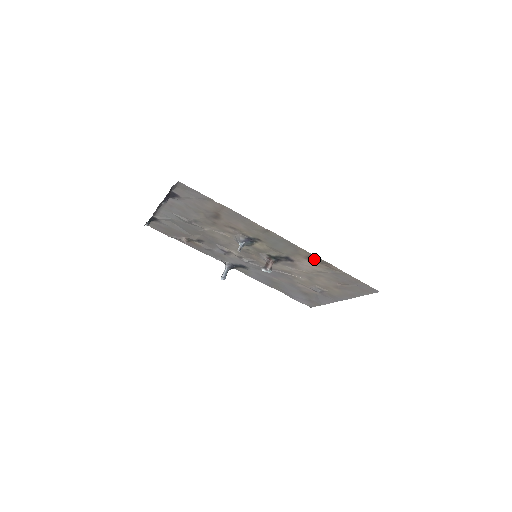
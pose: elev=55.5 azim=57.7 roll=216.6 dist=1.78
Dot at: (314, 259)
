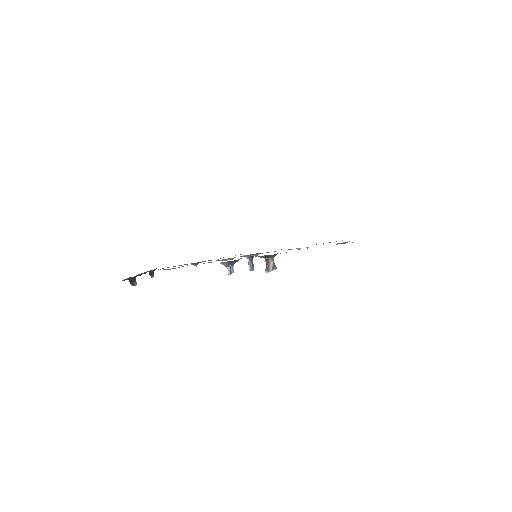
Dot at: occluded
